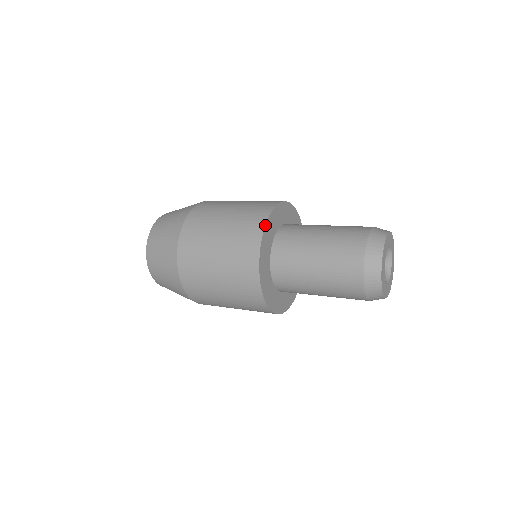
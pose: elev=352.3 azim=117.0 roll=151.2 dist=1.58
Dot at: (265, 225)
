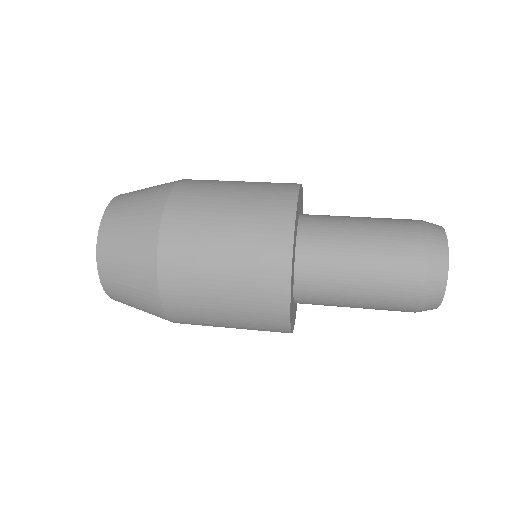
Dot at: (292, 248)
